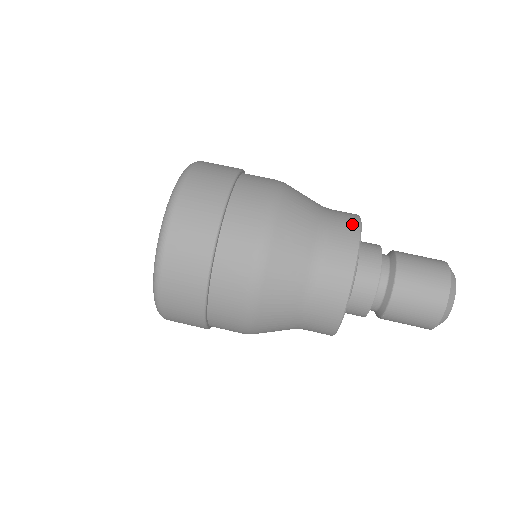
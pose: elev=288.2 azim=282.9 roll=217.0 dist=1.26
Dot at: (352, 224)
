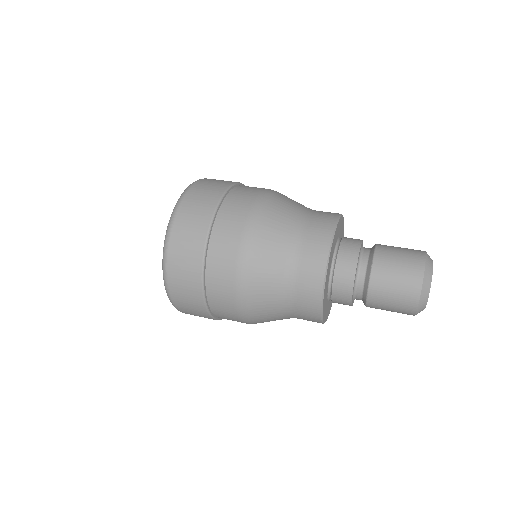
Dot at: (331, 217)
